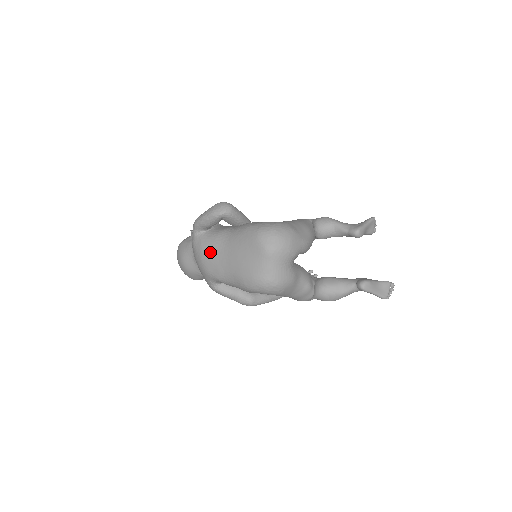
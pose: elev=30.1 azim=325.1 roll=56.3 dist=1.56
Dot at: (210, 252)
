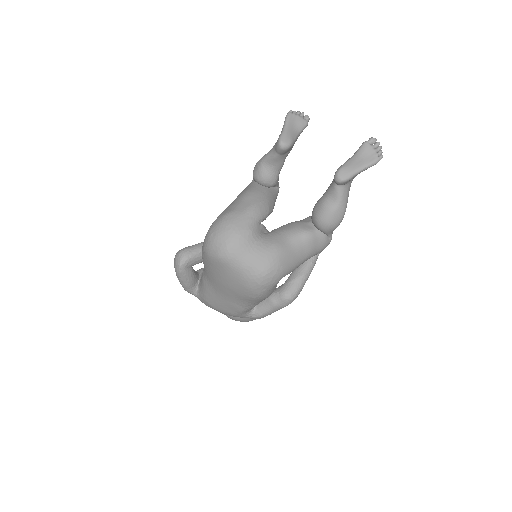
Dot at: (212, 299)
